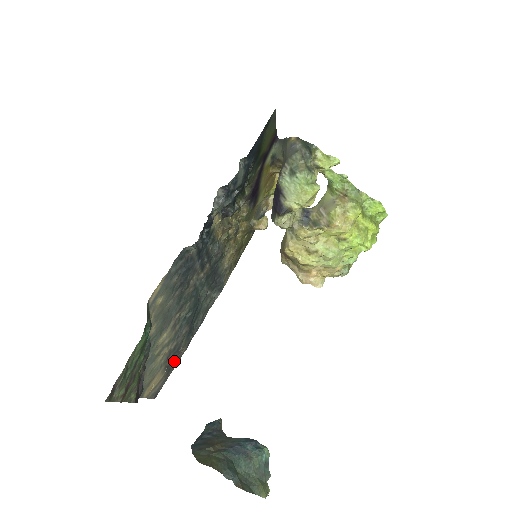
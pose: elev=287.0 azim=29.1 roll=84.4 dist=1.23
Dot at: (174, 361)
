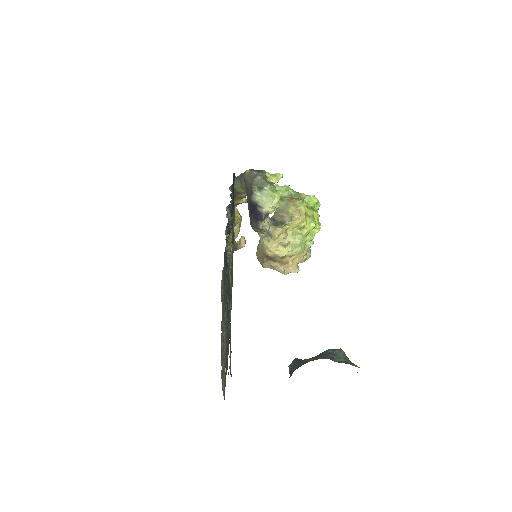
Dot at: (226, 363)
